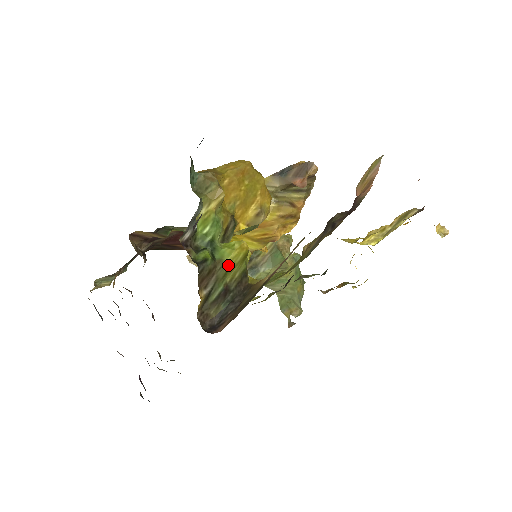
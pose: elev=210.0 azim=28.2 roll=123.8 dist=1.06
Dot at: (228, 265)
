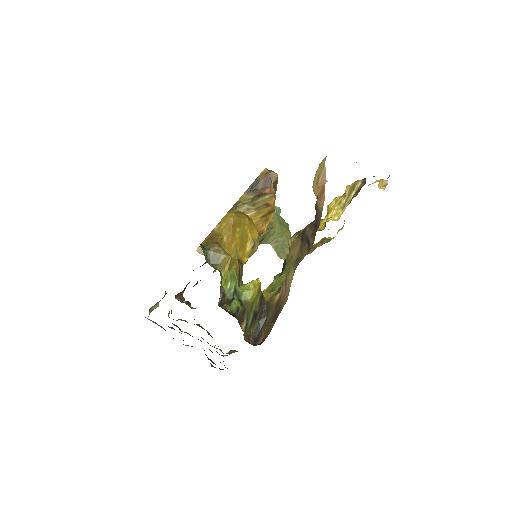
Dot at: (251, 301)
